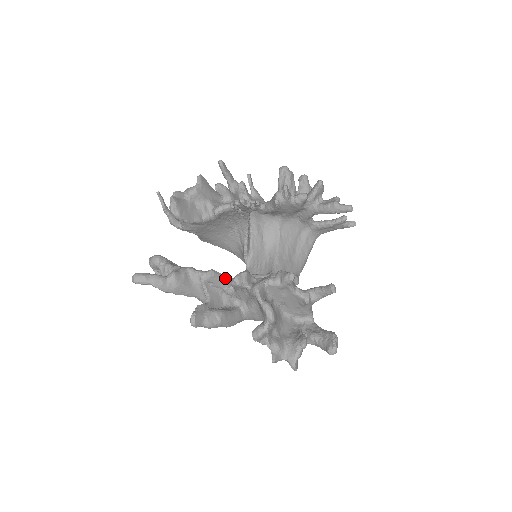
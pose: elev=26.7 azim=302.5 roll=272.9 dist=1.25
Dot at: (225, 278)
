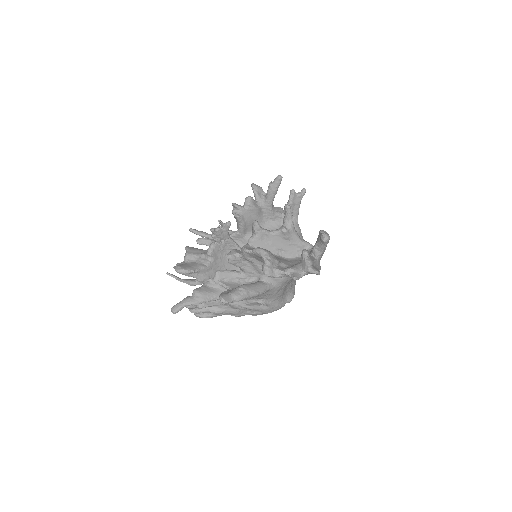
Dot at: (232, 270)
